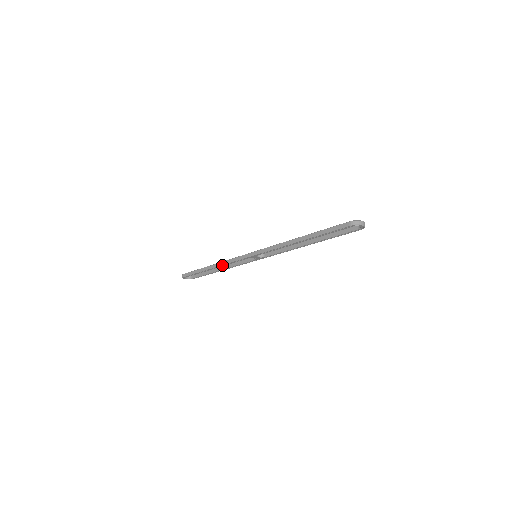
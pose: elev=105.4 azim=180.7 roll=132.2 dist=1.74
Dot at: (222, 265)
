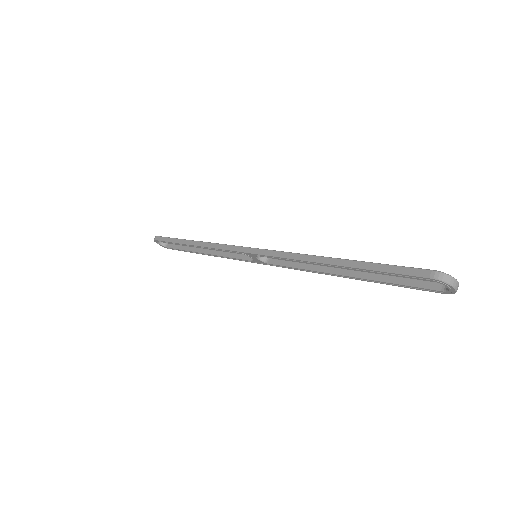
Dot at: (206, 247)
